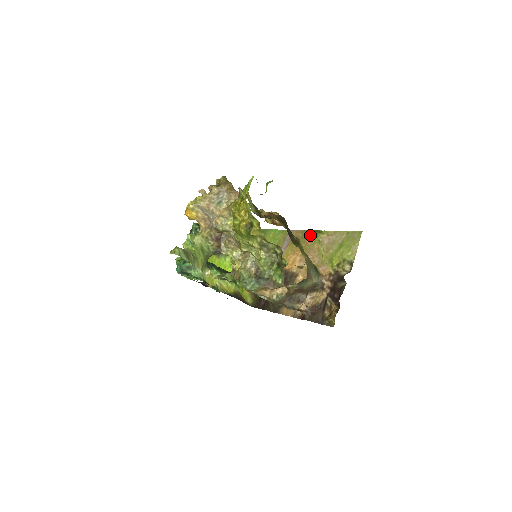
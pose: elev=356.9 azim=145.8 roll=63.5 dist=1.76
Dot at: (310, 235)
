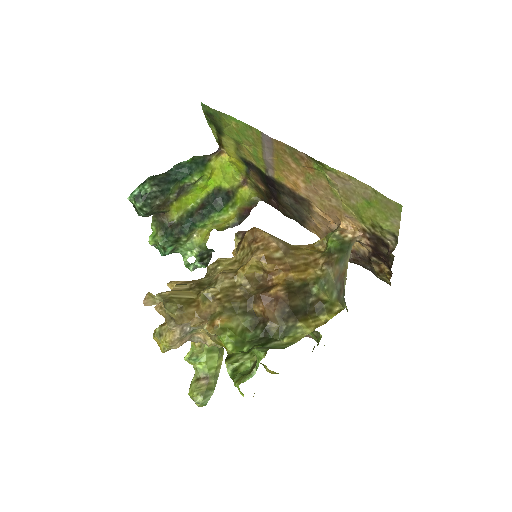
Dot at: (305, 160)
